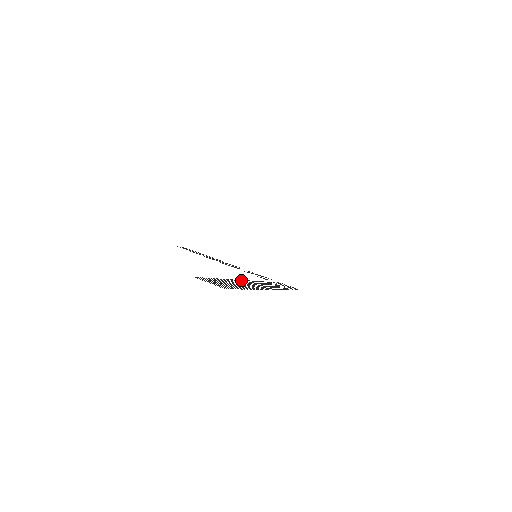
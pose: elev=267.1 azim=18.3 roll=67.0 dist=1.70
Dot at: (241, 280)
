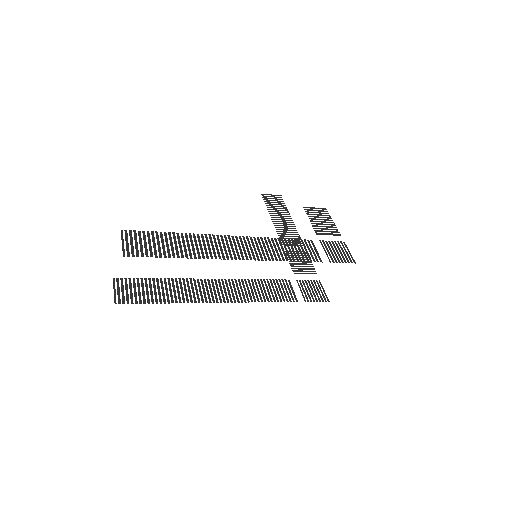
Dot at: (211, 280)
